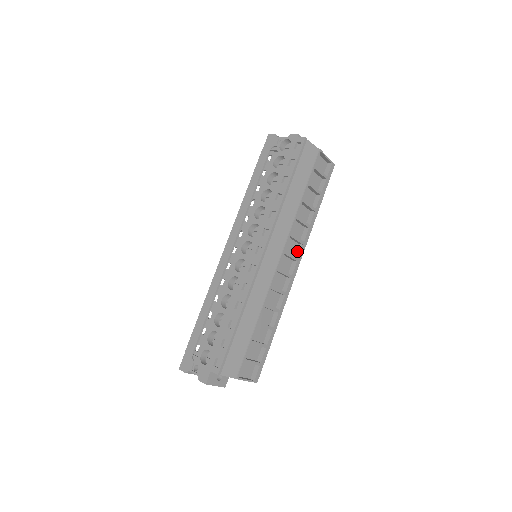
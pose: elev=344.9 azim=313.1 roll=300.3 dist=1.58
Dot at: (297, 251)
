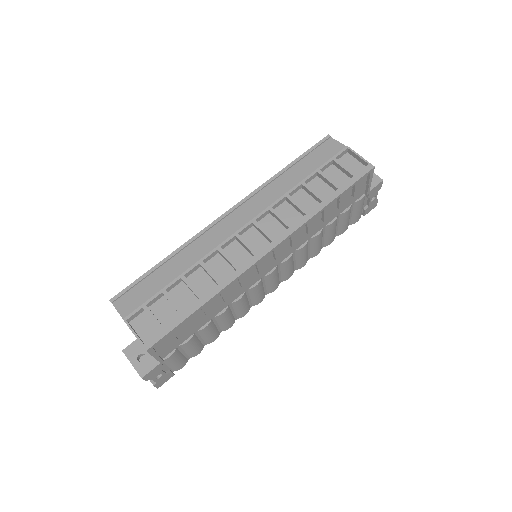
Dot at: (282, 236)
